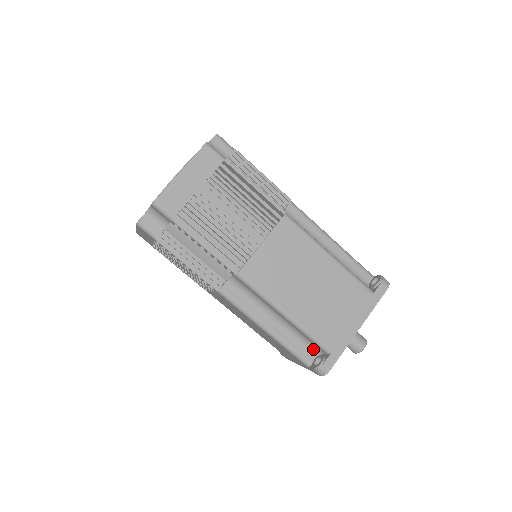
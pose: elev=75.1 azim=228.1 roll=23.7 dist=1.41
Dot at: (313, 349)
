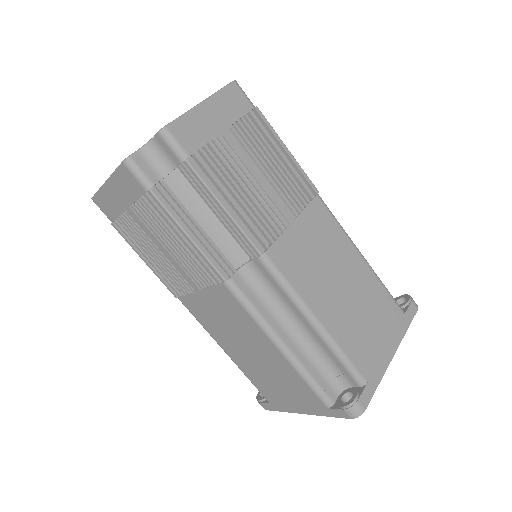
Dot at: (337, 381)
